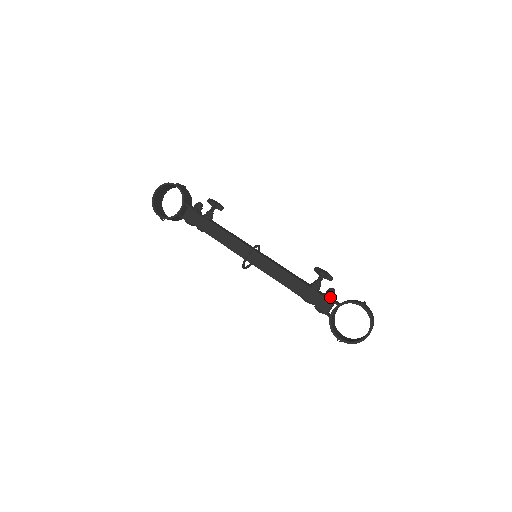
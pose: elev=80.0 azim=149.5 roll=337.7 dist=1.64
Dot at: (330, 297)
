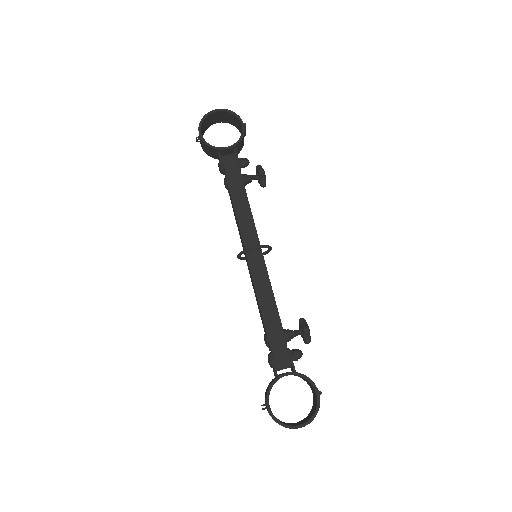
Dot at: (293, 358)
